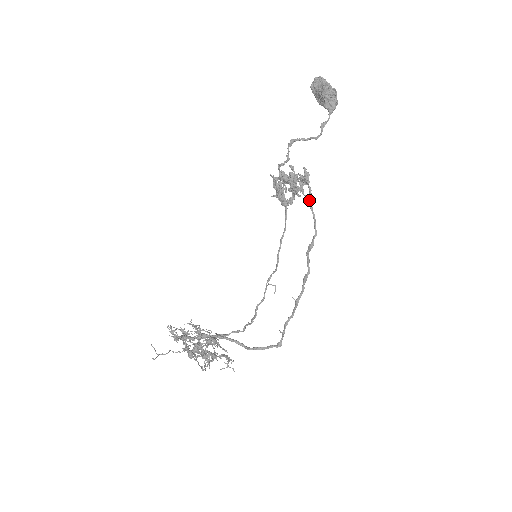
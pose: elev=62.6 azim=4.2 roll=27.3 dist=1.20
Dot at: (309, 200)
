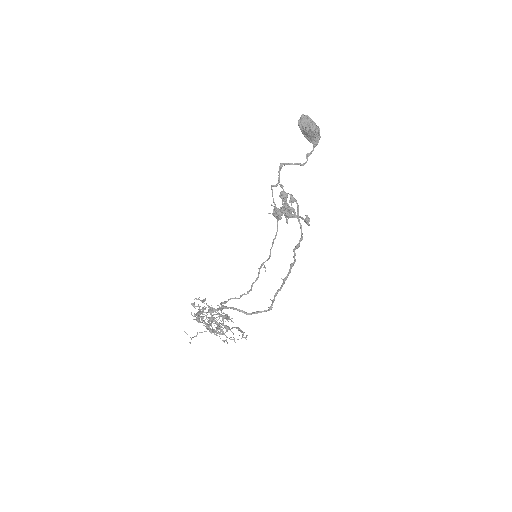
Dot at: (297, 214)
